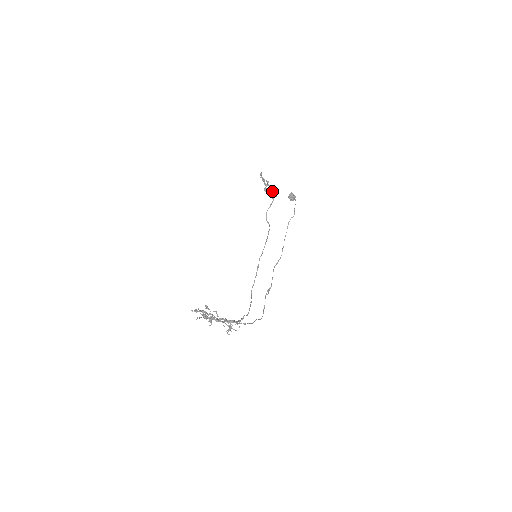
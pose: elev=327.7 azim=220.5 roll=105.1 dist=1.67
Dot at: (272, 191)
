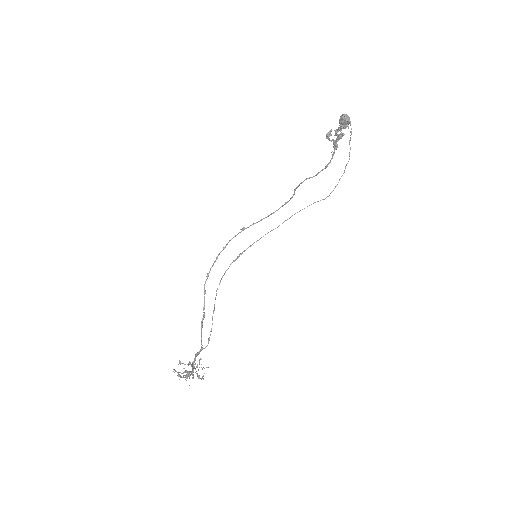
Dot at: (334, 144)
